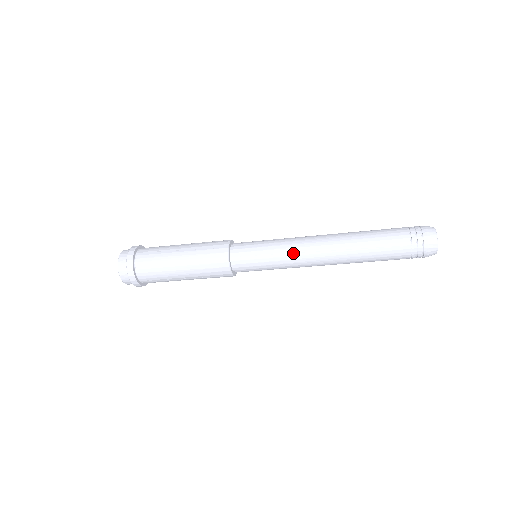
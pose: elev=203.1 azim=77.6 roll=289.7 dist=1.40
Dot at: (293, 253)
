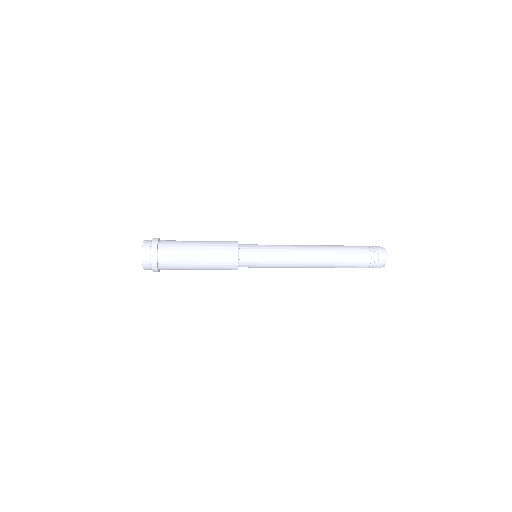
Dot at: (286, 267)
